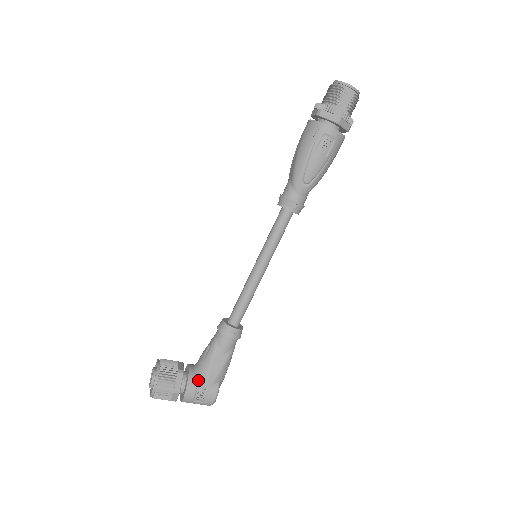
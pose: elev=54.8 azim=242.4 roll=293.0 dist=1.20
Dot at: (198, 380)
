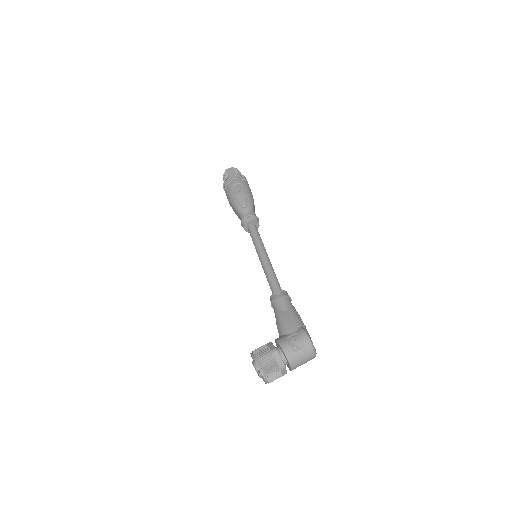
Dot at: (284, 336)
